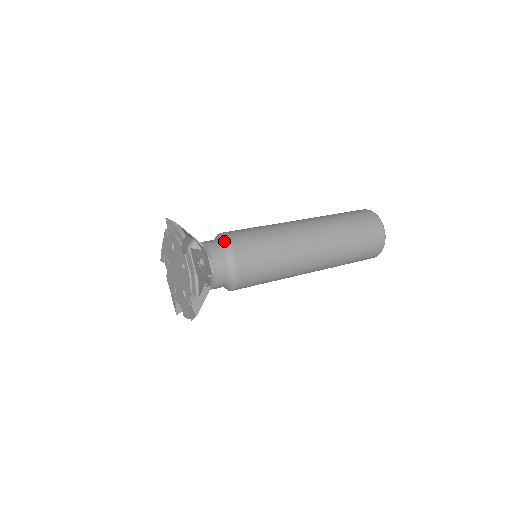
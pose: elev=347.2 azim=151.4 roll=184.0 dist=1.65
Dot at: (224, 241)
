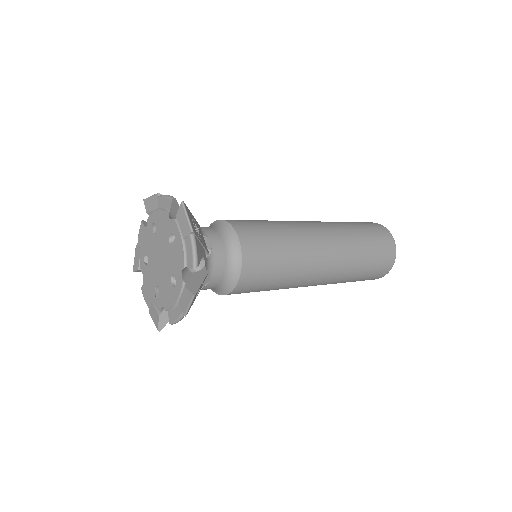
Dot at: (219, 224)
